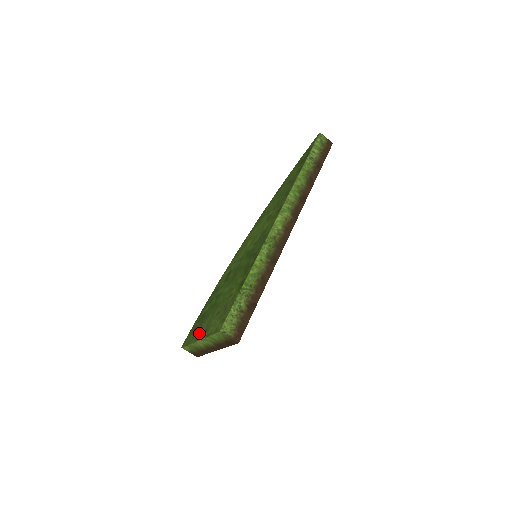
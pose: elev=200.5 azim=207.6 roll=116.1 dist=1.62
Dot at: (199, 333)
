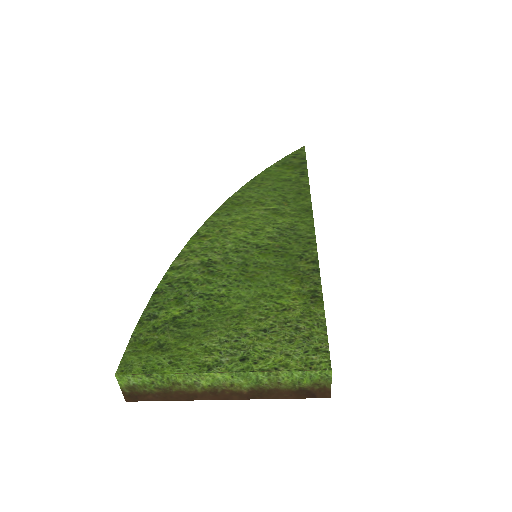
Dot at: (206, 357)
